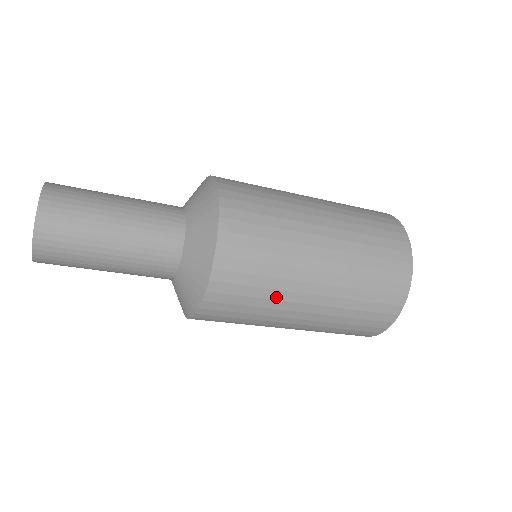
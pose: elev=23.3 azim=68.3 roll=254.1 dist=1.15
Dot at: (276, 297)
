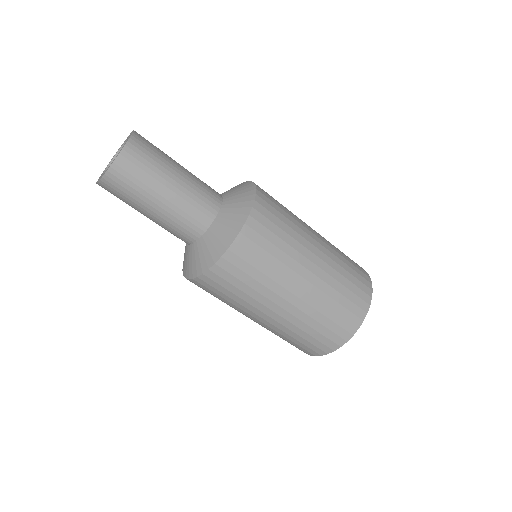
Dot at: (296, 220)
